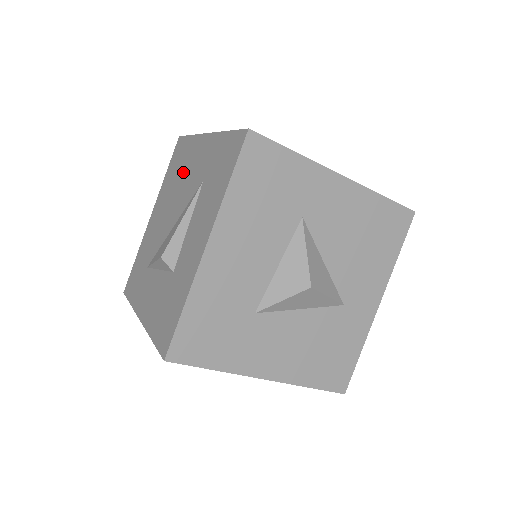
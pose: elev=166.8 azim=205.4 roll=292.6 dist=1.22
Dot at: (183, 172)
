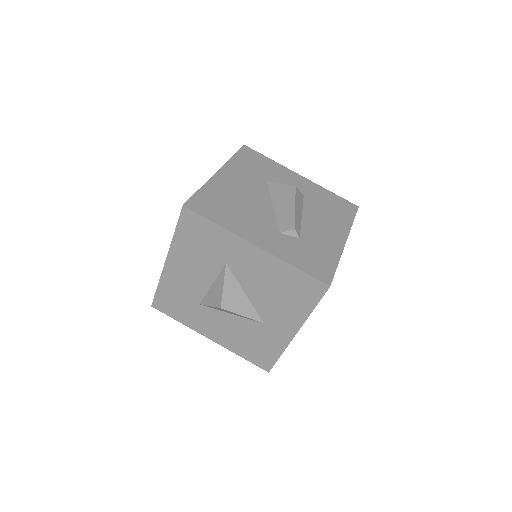
Dot at: occluded
